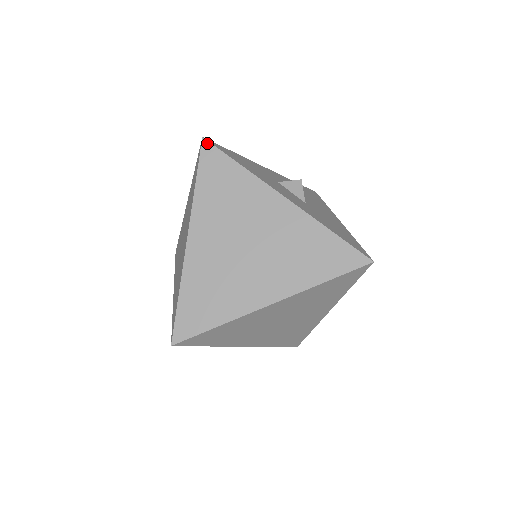
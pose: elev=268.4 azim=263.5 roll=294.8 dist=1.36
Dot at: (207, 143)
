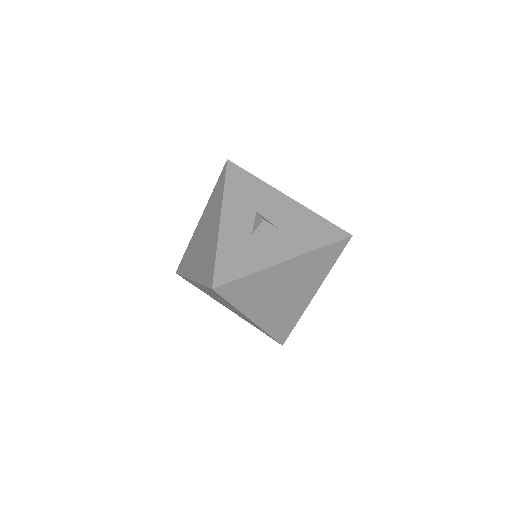
Dot at: (218, 288)
